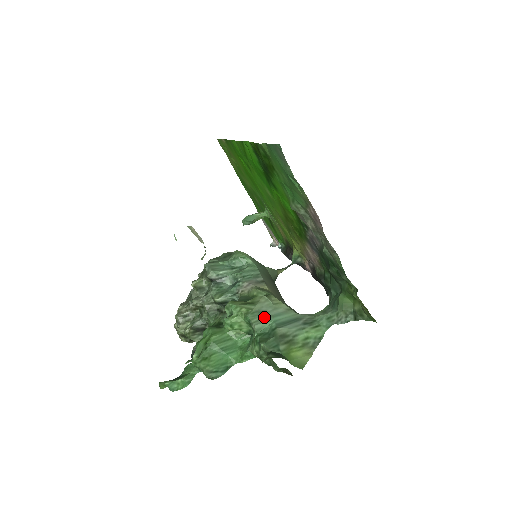
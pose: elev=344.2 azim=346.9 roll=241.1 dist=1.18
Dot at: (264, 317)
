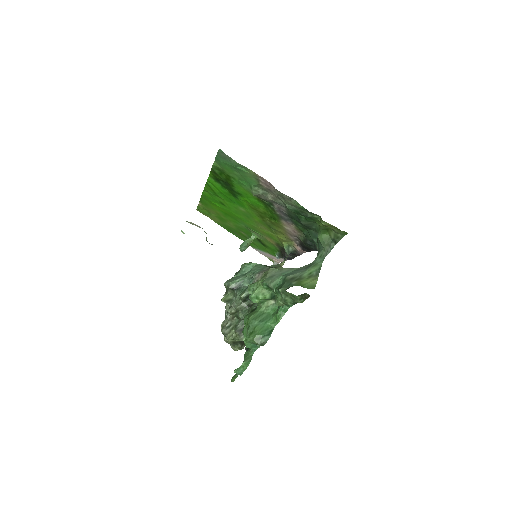
Dot at: (275, 277)
